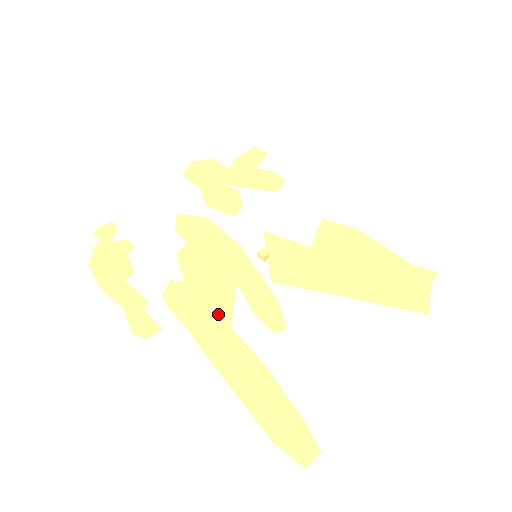
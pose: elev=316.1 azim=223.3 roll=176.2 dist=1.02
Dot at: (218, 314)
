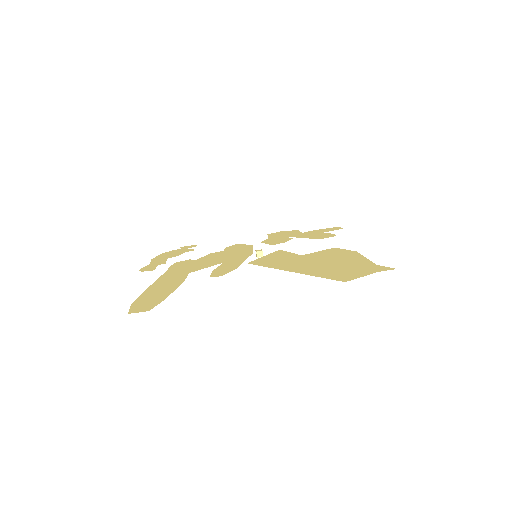
Dot at: (192, 269)
